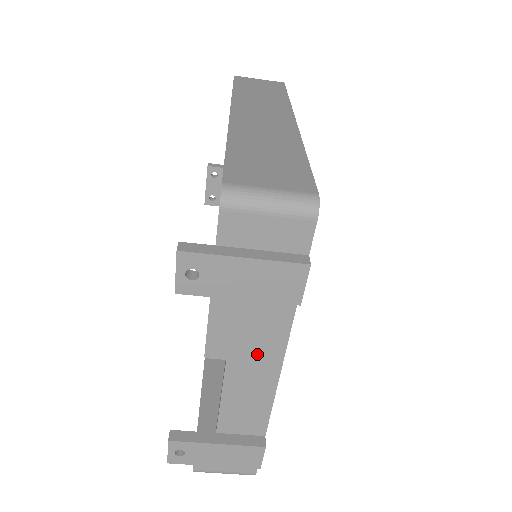
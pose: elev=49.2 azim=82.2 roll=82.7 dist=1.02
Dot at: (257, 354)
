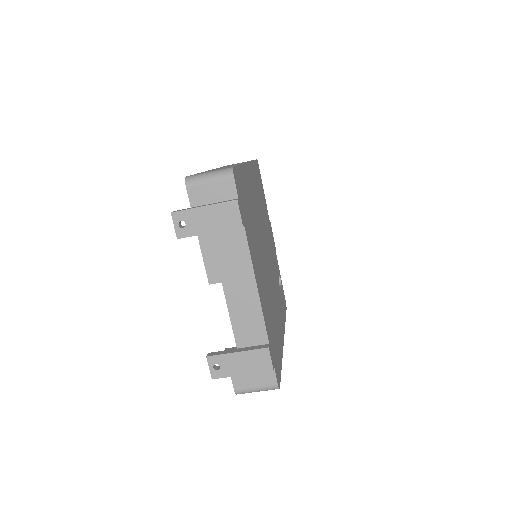
Dot at: (238, 274)
